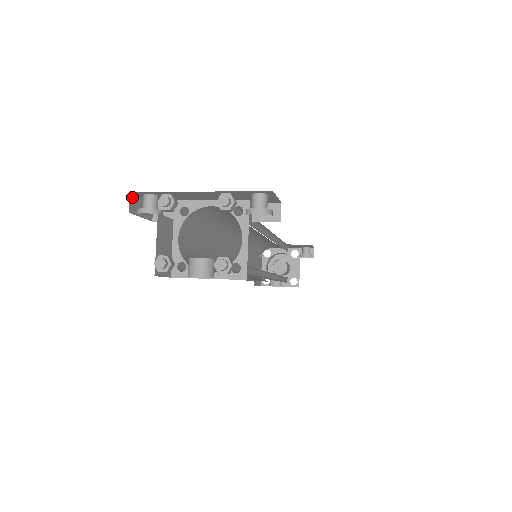
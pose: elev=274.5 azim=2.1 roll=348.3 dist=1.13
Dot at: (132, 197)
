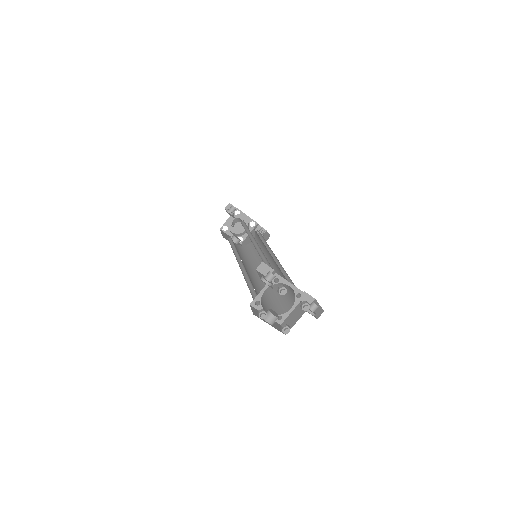
Dot at: occluded
